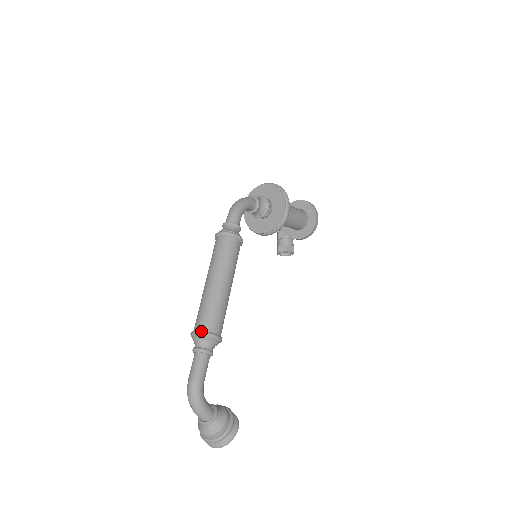
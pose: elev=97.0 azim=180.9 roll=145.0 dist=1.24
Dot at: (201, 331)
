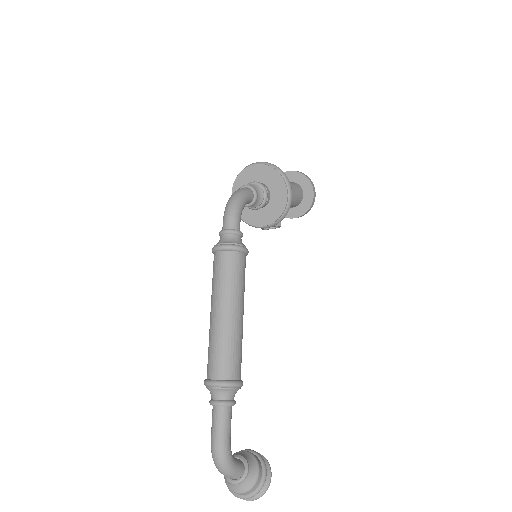
Dot at: (219, 382)
